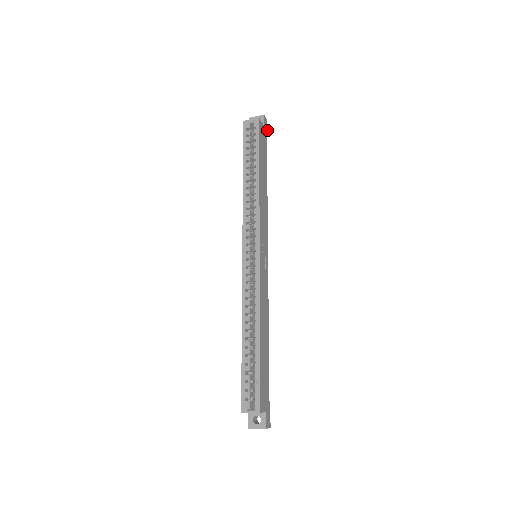
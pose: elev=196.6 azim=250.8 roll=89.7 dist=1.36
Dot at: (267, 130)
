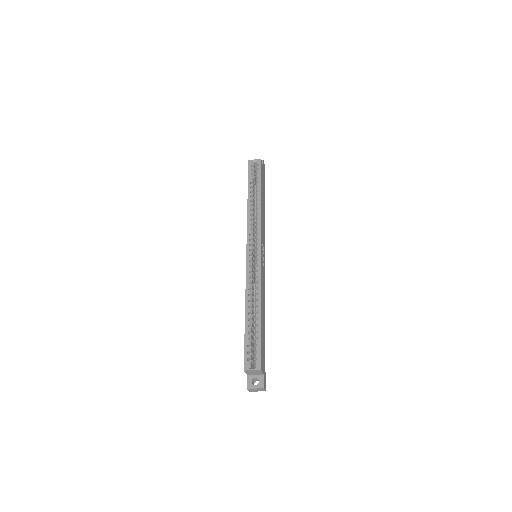
Dot at: (264, 171)
